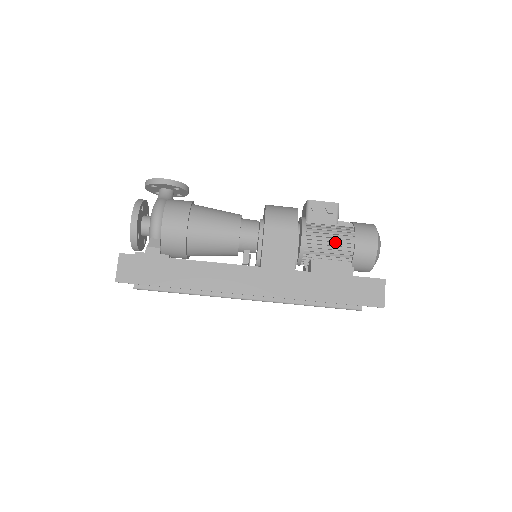
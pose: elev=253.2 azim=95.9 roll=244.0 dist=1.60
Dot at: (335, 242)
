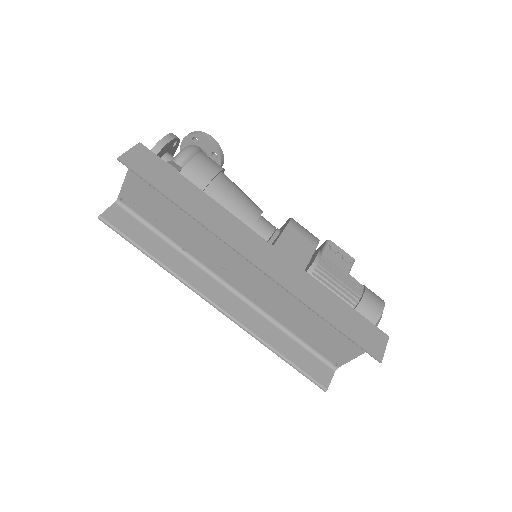
Dot at: (344, 283)
